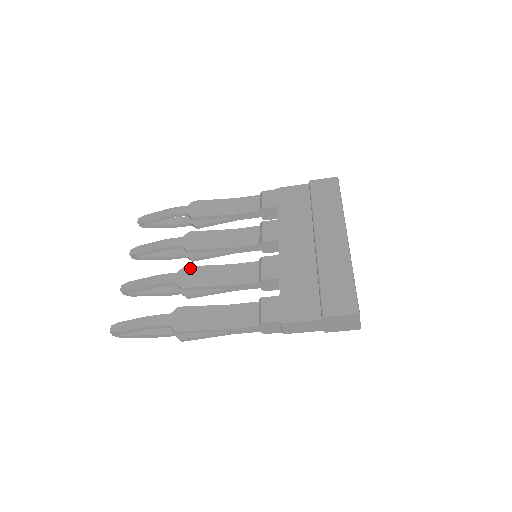
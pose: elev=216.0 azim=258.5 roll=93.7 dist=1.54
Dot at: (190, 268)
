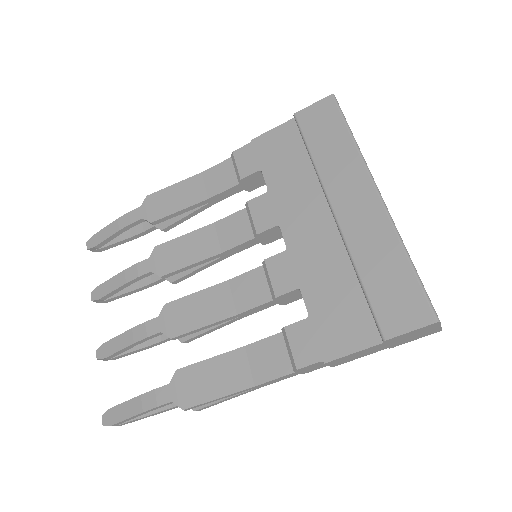
Dot at: (173, 304)
